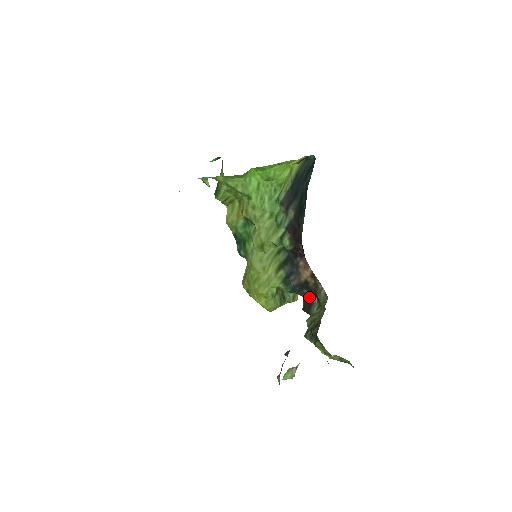
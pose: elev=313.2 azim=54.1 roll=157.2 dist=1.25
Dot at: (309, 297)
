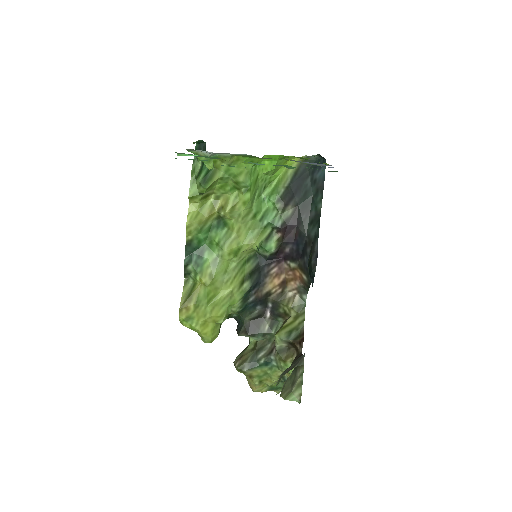
Dot at: (259, 315)
